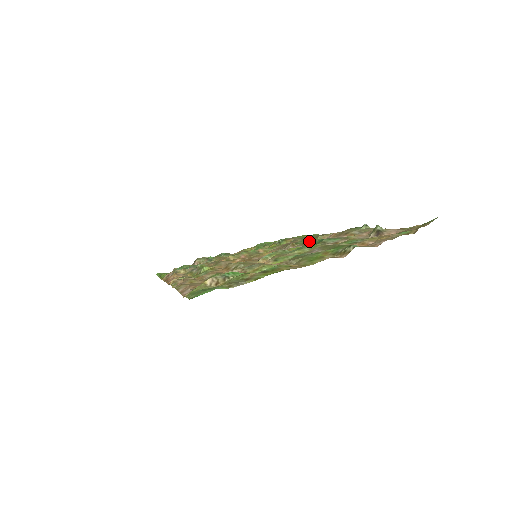
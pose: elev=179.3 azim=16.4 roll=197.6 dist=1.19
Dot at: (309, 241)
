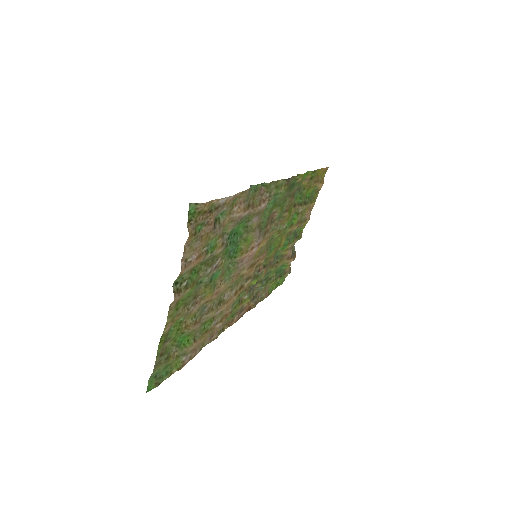
Dot at: (263, 216)
